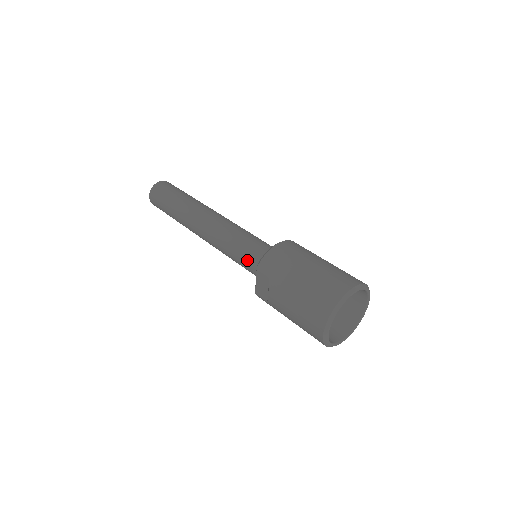
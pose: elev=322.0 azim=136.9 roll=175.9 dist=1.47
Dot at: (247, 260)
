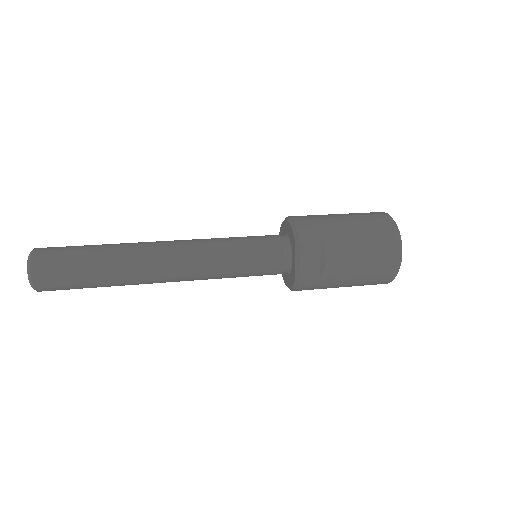
Dot at: (265, 254)
